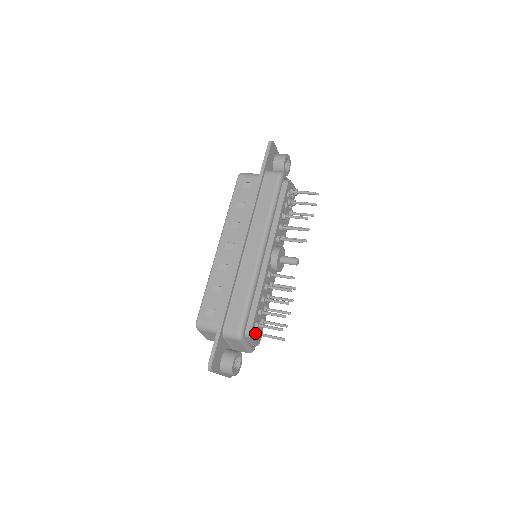
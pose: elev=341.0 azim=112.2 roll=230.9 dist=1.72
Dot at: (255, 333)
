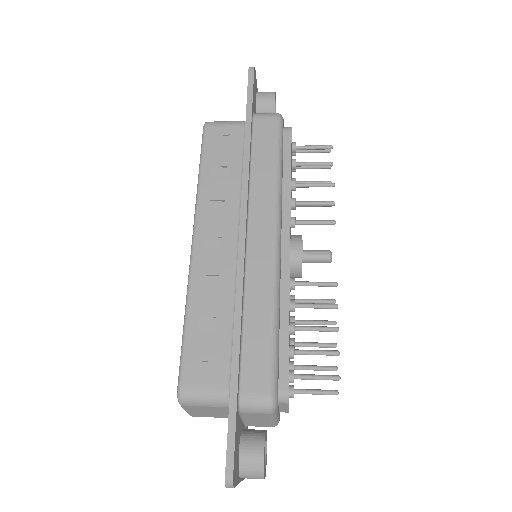
Dot at: occluded
